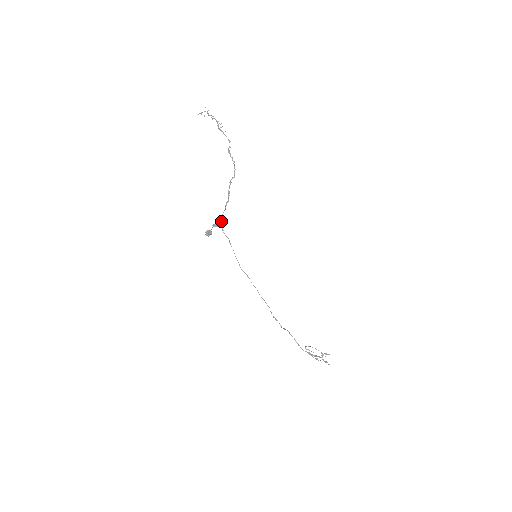
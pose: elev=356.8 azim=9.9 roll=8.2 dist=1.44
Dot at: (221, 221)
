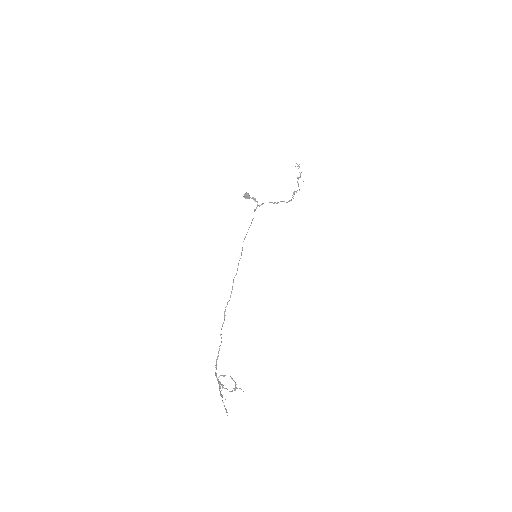
Dot at: (259, 205)
